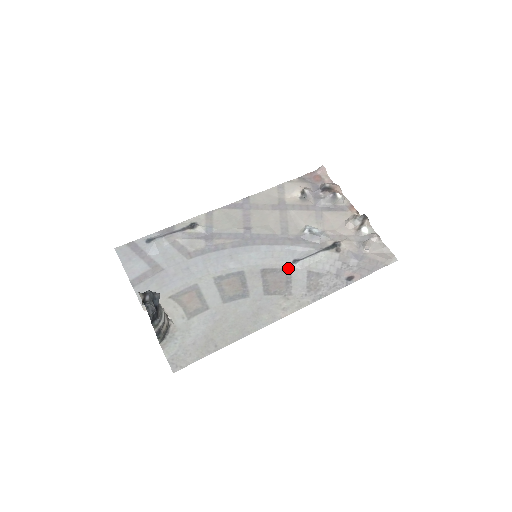
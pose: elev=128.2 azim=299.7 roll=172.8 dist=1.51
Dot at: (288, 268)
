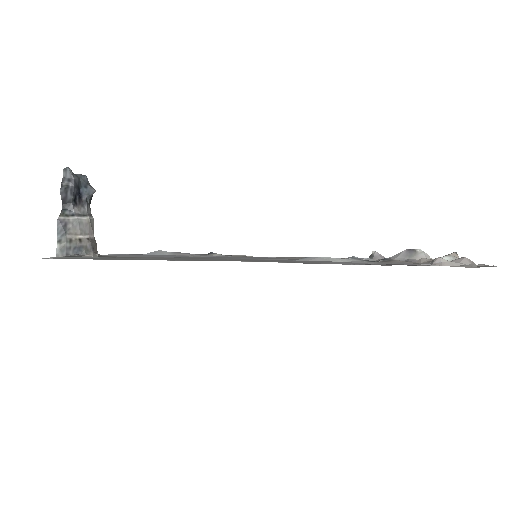
Dot at: (289, 260)
